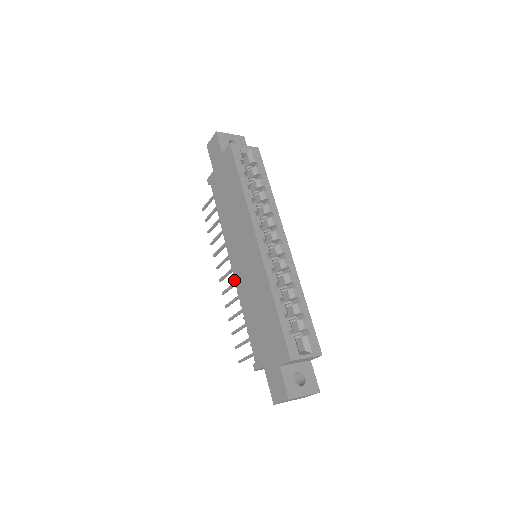
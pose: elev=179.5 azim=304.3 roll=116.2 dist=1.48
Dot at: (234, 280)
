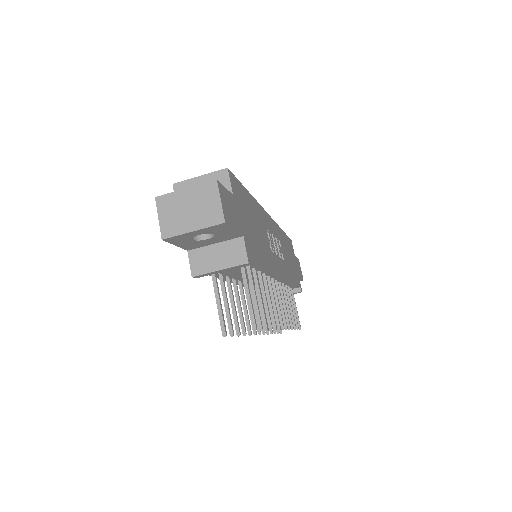
Dot at: (281, 328)
